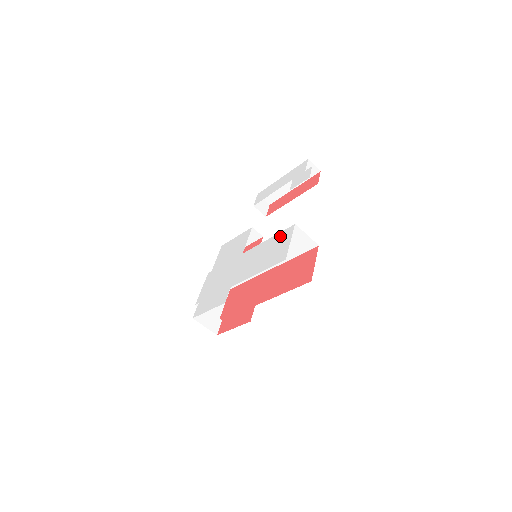
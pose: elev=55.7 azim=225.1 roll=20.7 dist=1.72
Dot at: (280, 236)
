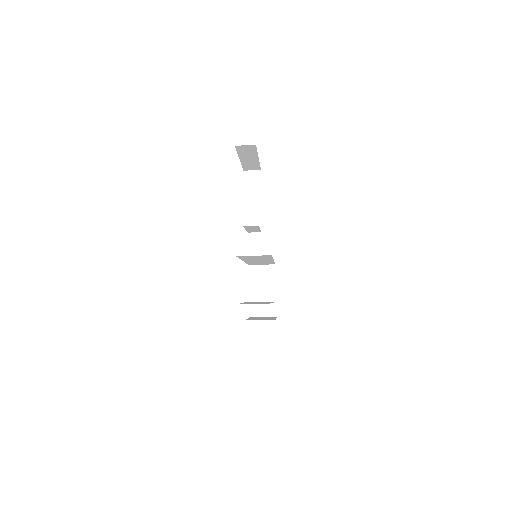
Dot at: occluded
